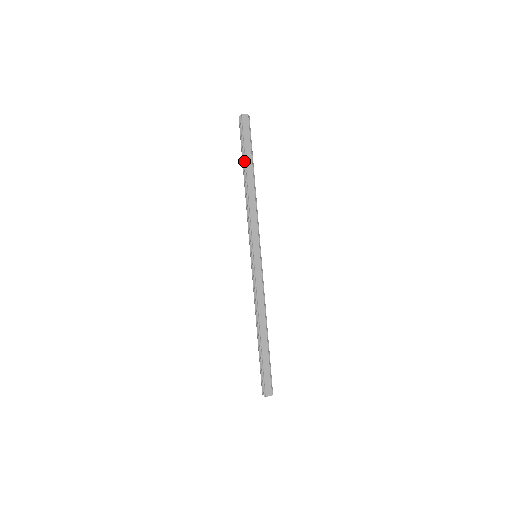
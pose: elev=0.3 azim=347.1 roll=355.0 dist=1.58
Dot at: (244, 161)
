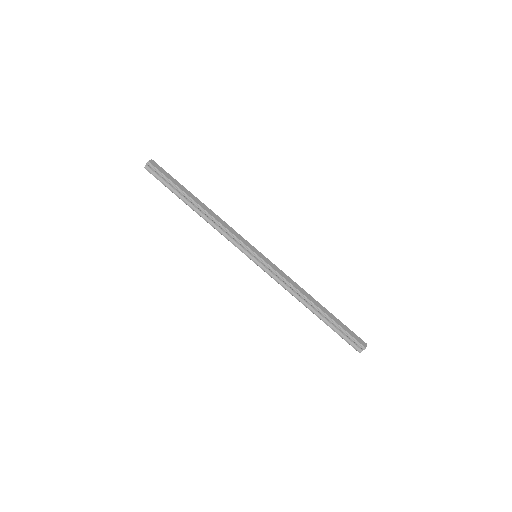
Dot at: (182, 193)
